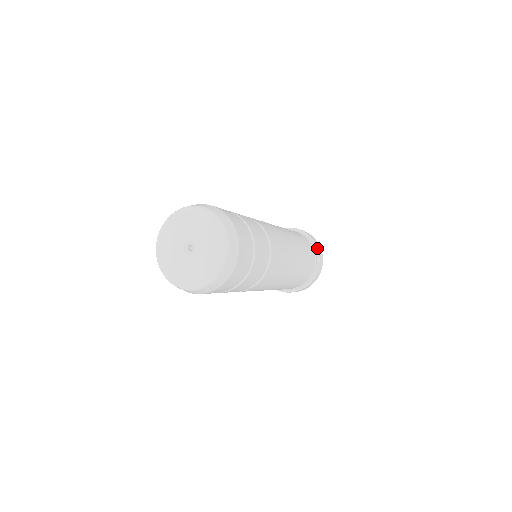
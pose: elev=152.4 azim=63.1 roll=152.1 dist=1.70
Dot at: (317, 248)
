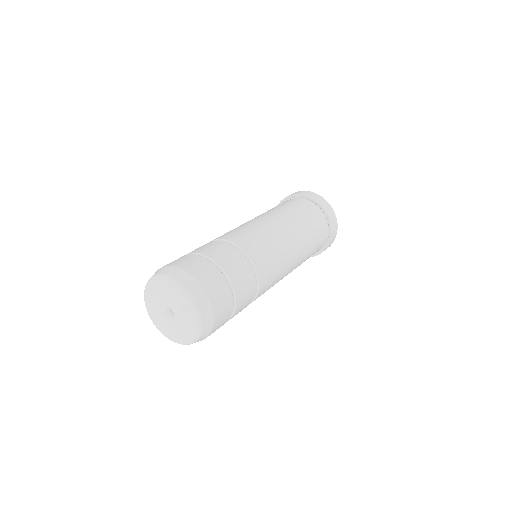
Dot at: (322, 207)
